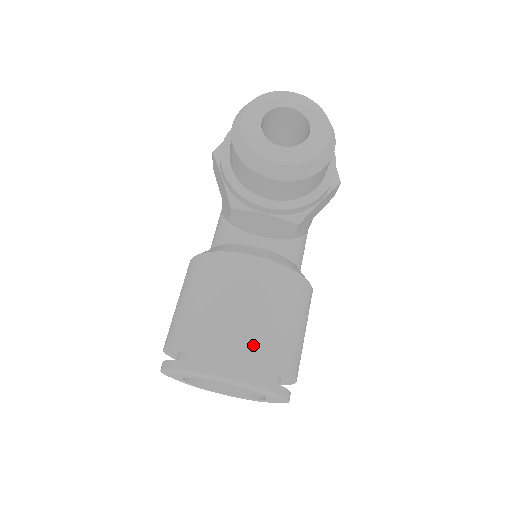
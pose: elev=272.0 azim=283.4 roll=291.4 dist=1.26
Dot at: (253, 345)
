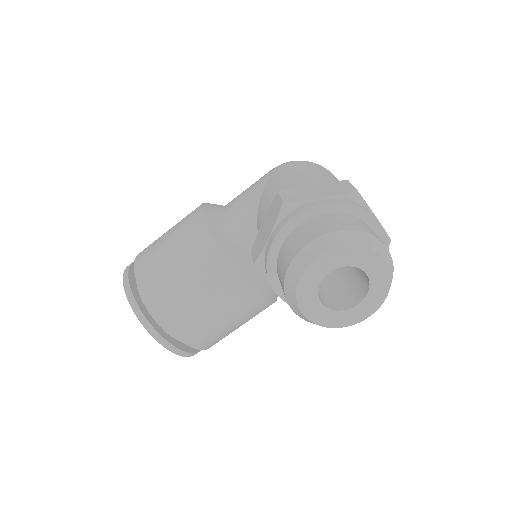
Dot at: (195, 338)
